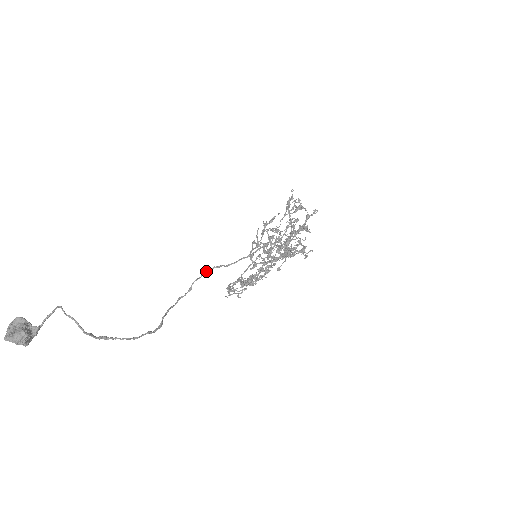
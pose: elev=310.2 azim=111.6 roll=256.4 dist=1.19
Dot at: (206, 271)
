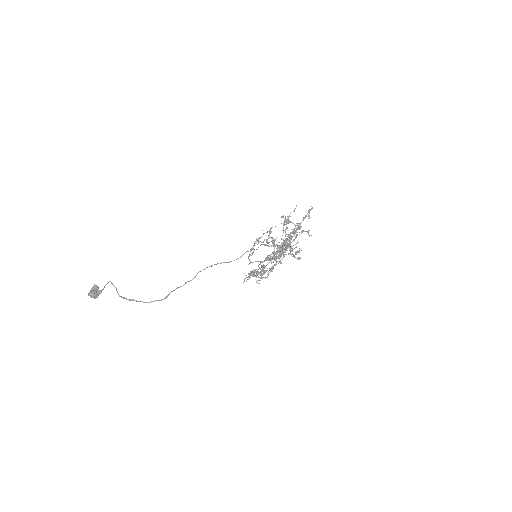
Dot at: (210, 266)
